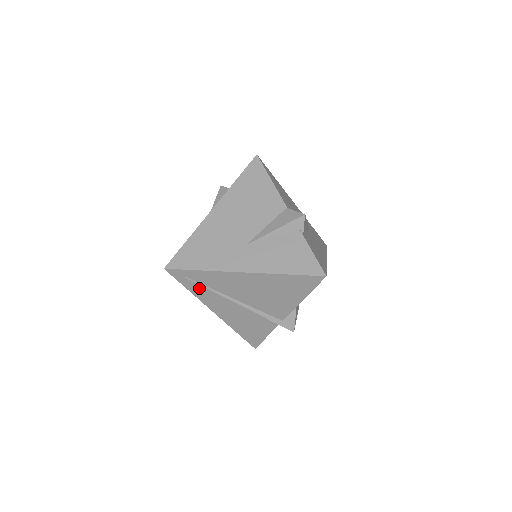
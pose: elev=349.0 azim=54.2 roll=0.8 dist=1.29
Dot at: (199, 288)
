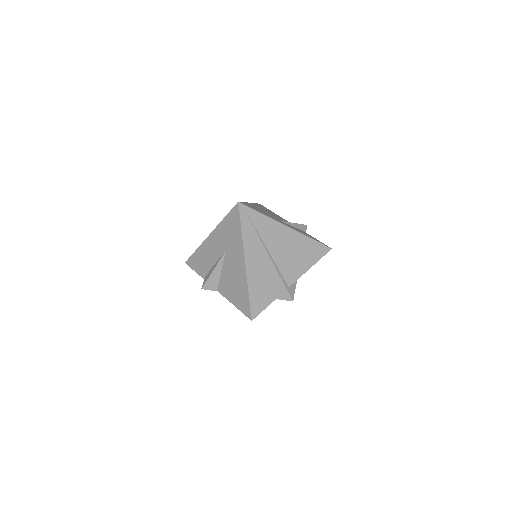
Dot at: (250, 231)
